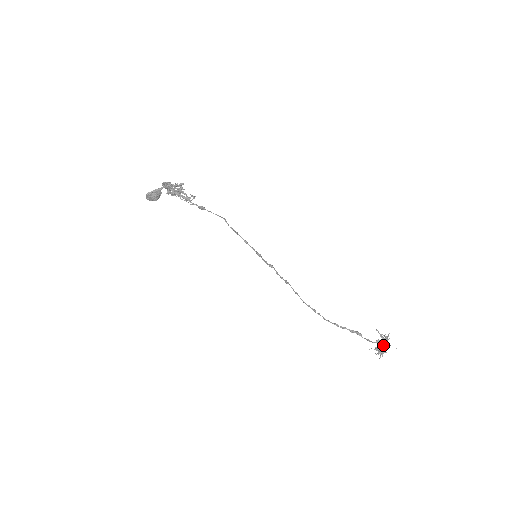
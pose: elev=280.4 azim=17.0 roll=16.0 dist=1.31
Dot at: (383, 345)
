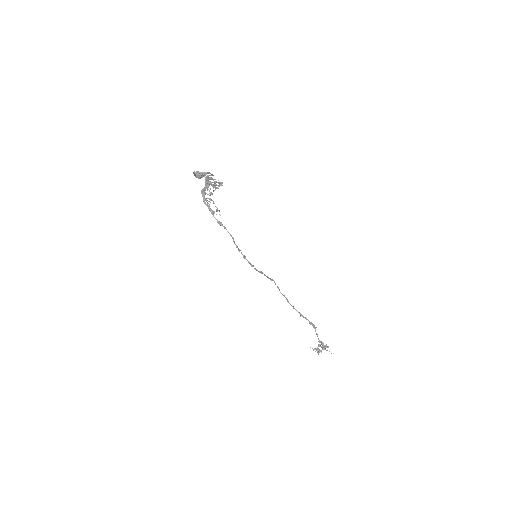
Dot at: (323, 348)
